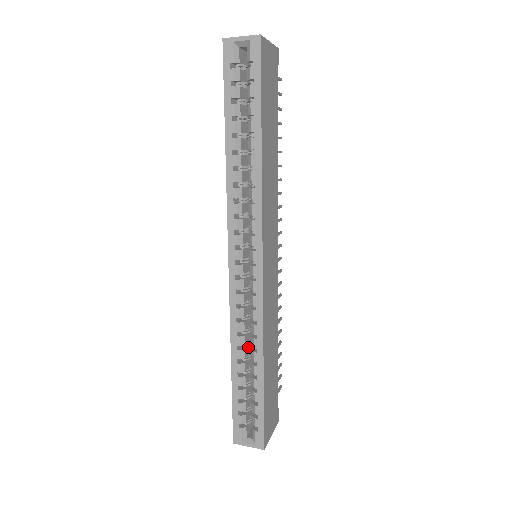
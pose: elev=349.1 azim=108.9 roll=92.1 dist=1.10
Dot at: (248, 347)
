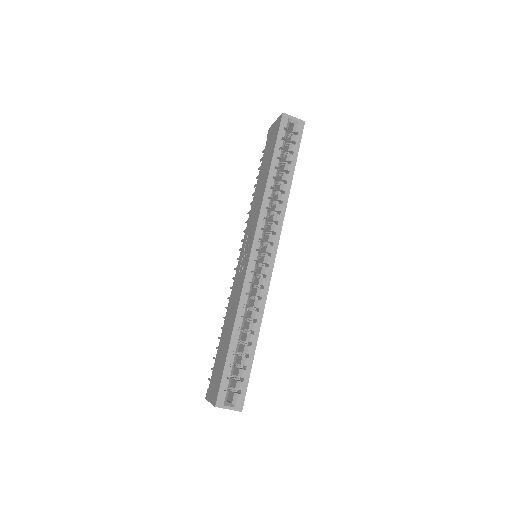
Dot at: occluded
